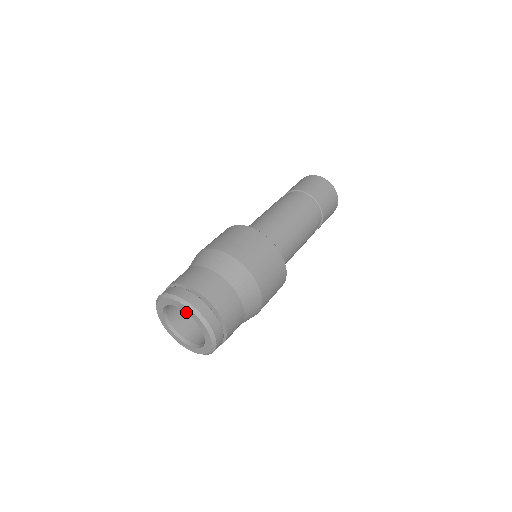
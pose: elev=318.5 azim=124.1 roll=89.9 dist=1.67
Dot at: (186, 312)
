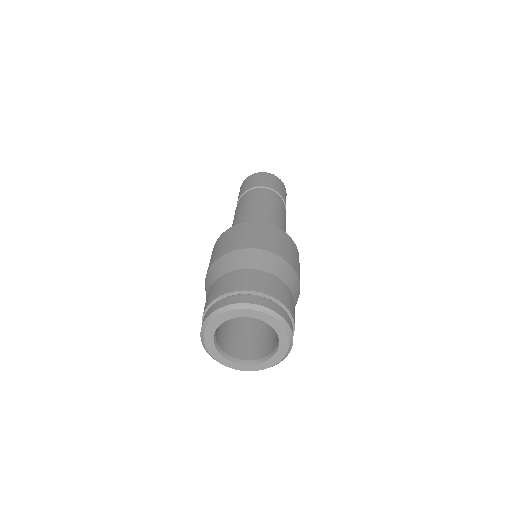
Dot at: (256, 318)
